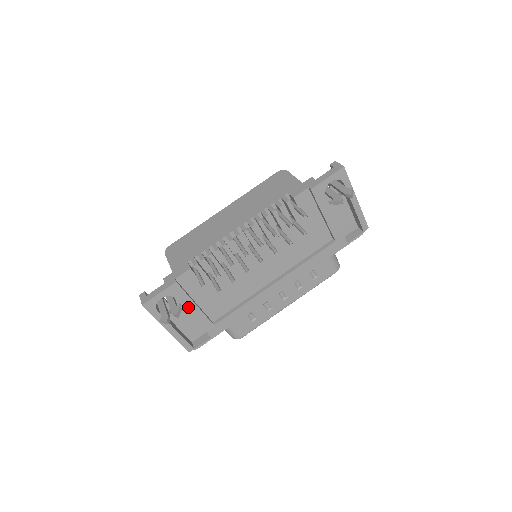
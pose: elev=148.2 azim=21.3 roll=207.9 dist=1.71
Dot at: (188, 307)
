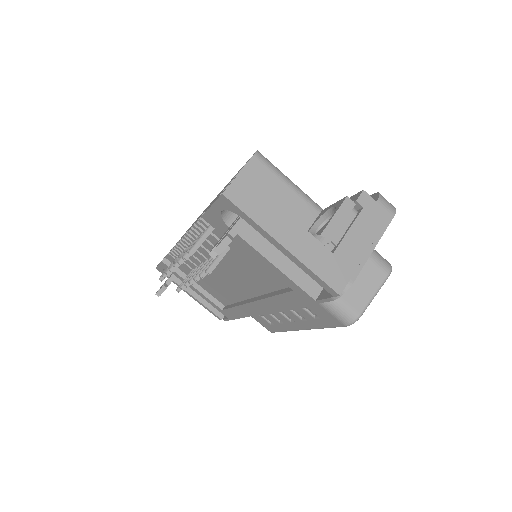
Dot at: occluded
